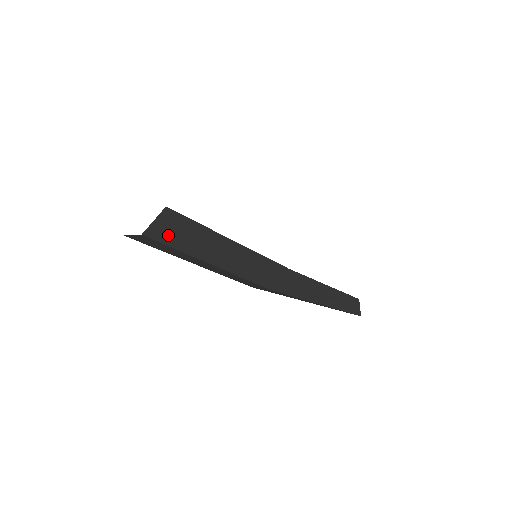
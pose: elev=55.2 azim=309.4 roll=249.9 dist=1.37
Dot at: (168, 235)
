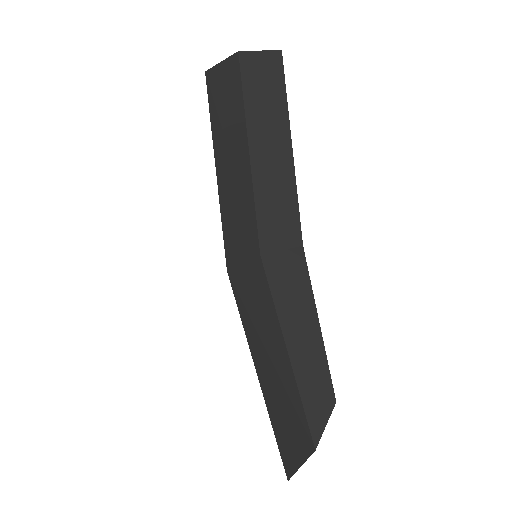
Dot at: (254, 75)
